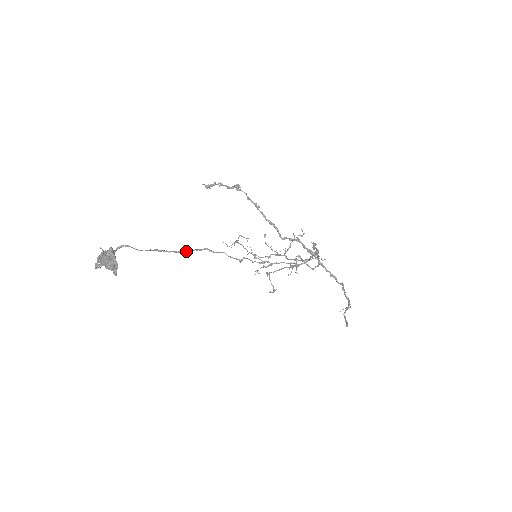
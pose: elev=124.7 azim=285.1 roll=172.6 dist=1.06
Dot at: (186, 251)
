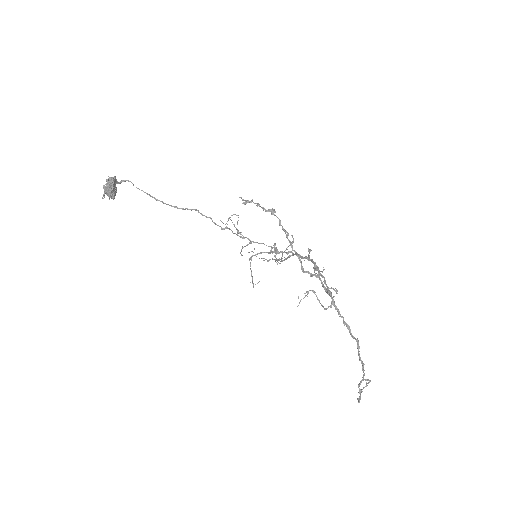
Dot at: (179, 208)
